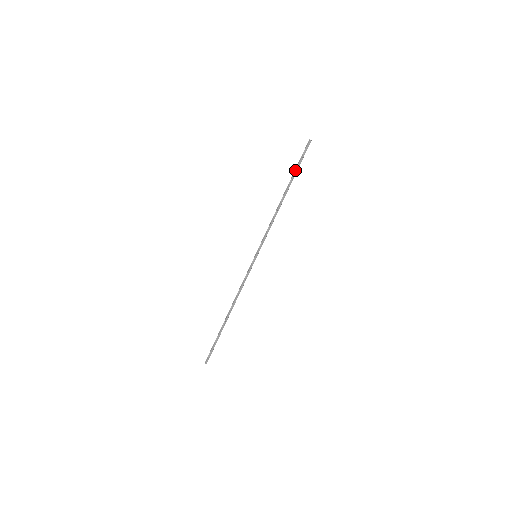
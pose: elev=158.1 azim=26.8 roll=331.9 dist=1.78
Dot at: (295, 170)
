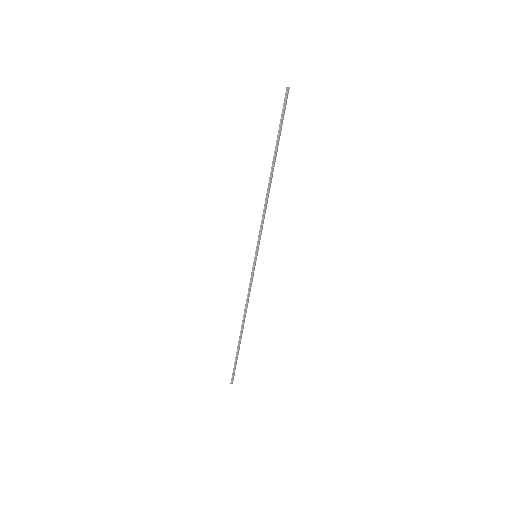
Dot at: (279, 135)
